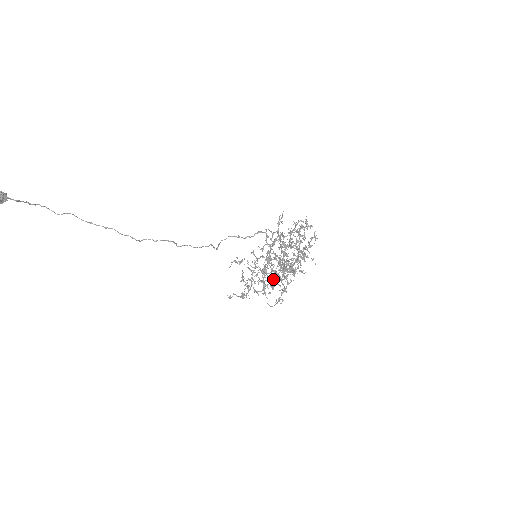
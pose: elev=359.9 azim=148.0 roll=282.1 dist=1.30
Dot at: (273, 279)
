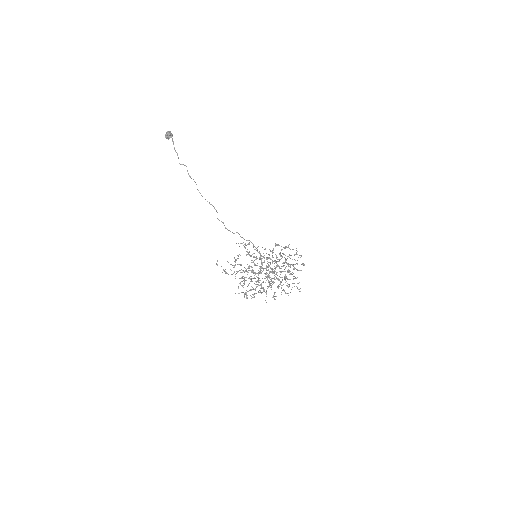
Dot at: (255, 273)
